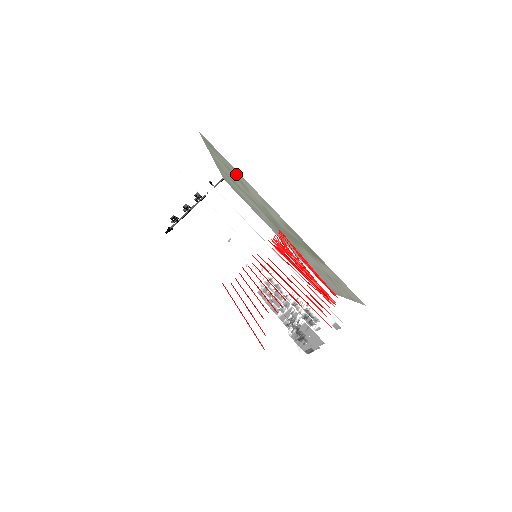
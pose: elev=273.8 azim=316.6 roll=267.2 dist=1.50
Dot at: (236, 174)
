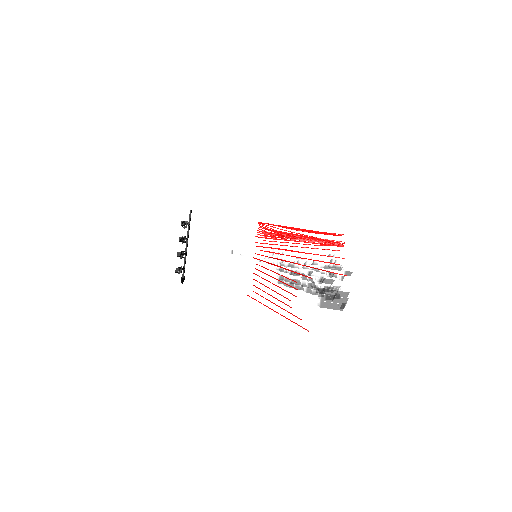
Dot at: occluded
